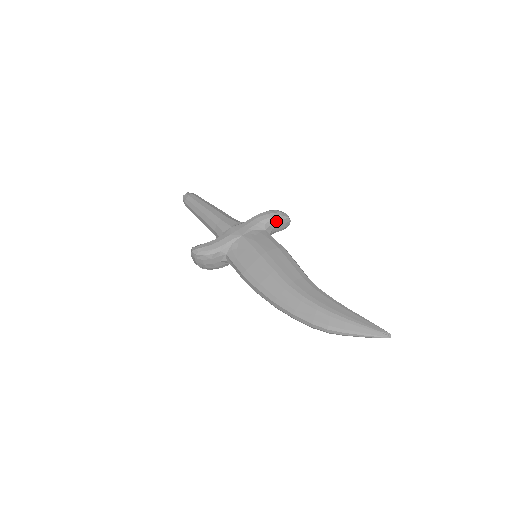
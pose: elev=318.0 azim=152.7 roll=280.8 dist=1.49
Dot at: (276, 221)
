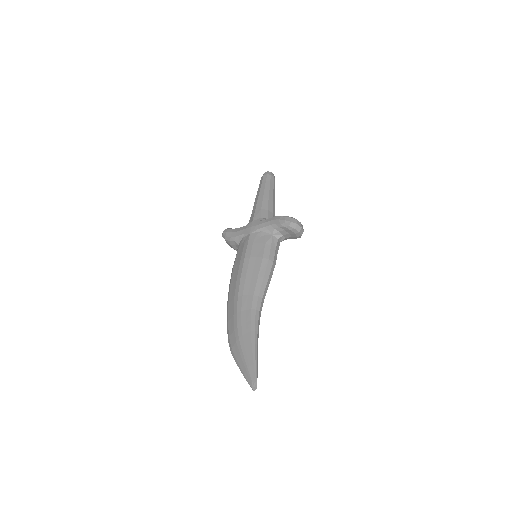
Dot at: (284, 229)
